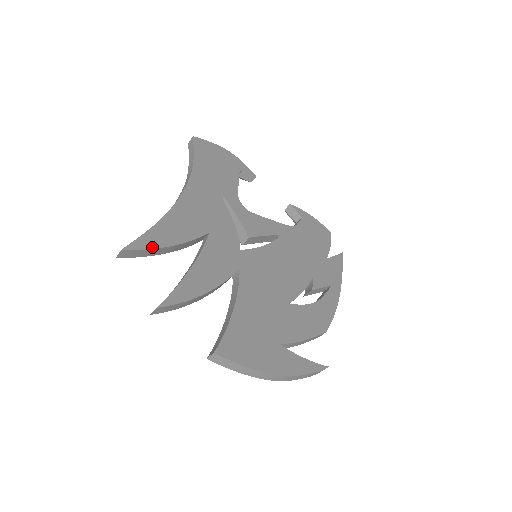
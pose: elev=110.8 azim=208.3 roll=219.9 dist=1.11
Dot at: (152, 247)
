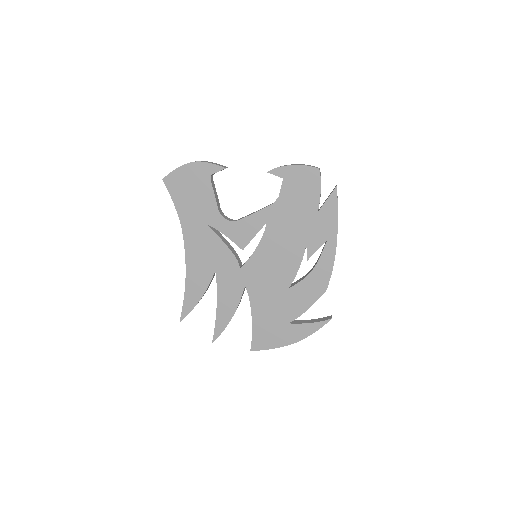
Dot at: (191, 309)
